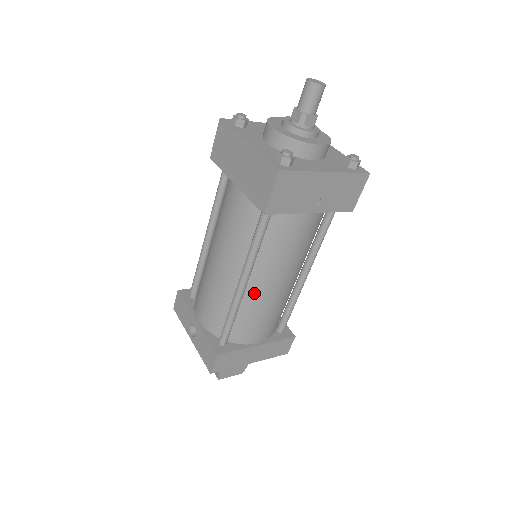
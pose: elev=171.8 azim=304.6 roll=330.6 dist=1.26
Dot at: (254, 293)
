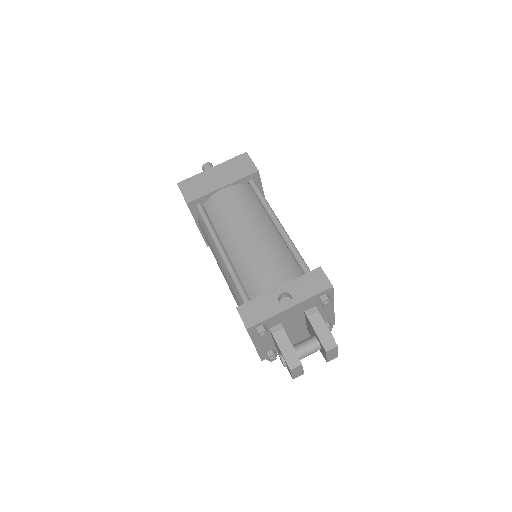
Dot at: occluded
